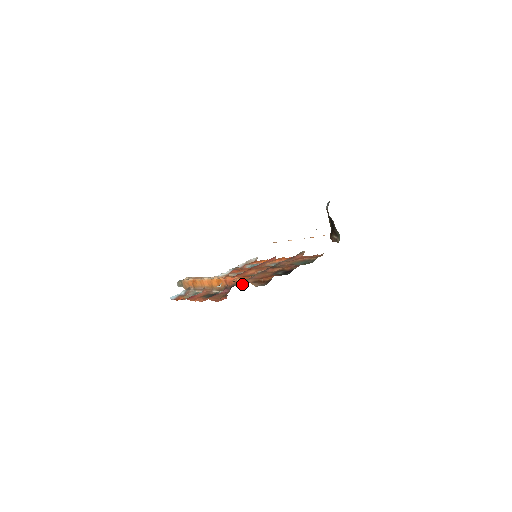
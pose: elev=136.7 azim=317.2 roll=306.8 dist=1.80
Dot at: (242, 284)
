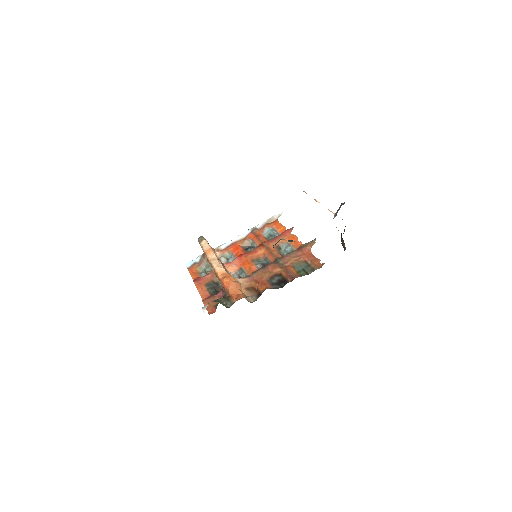
Dot at: (244, 275)
